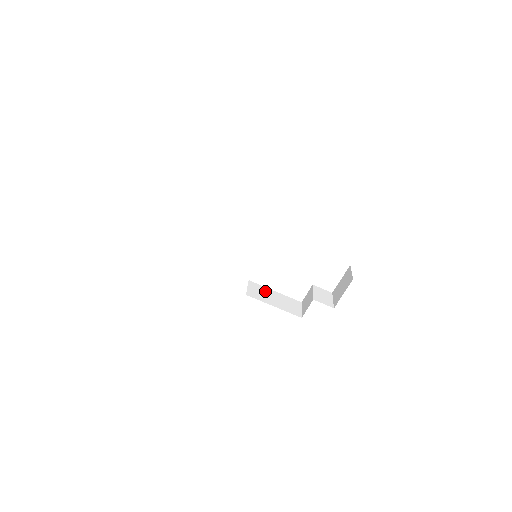
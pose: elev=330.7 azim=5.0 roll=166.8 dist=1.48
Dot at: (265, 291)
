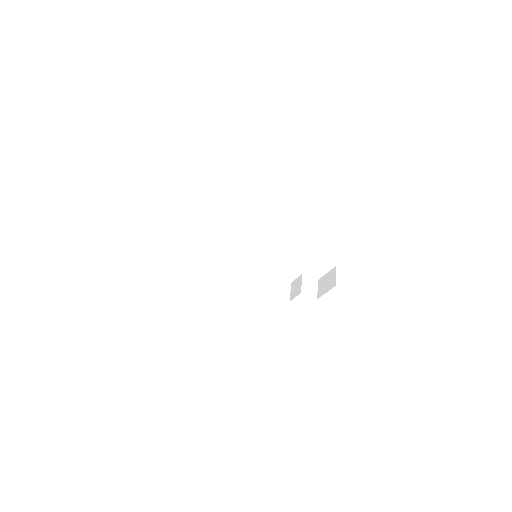
Dot at: (261, 276)
